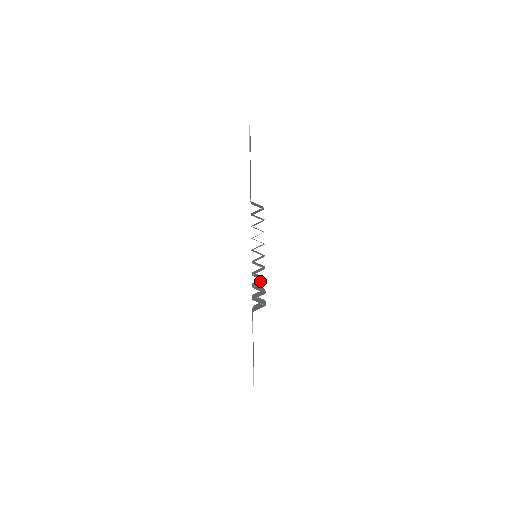
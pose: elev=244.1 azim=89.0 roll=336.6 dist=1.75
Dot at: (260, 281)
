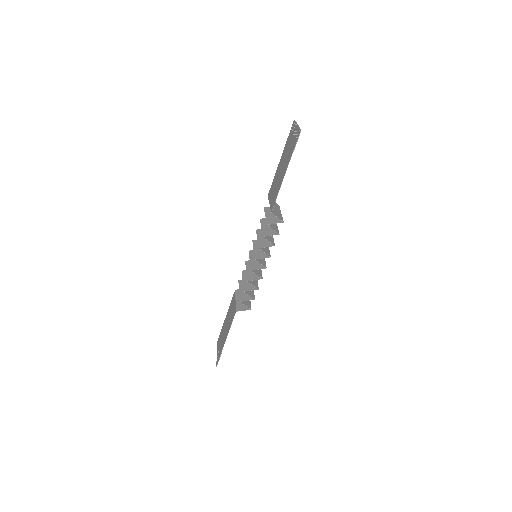
Dot at: occluded
